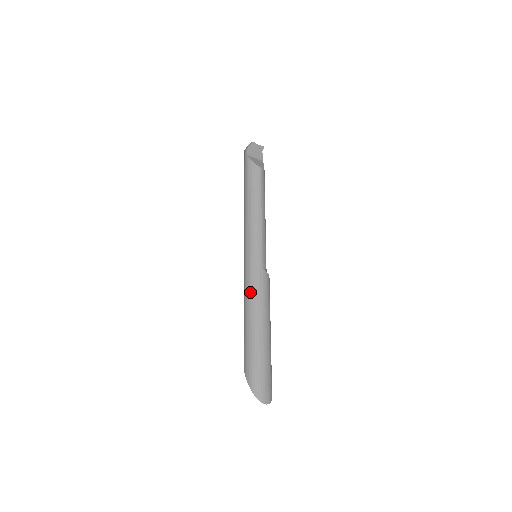
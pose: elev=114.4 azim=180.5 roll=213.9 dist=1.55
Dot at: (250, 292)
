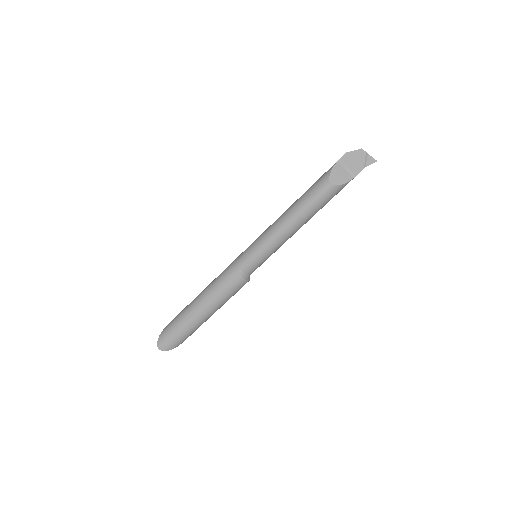
Dot at: (218, 277)
